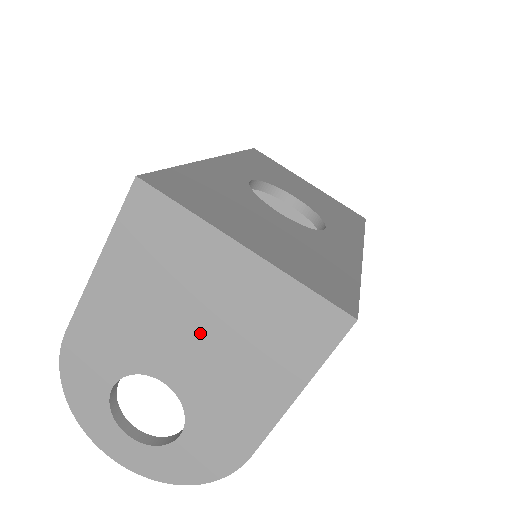
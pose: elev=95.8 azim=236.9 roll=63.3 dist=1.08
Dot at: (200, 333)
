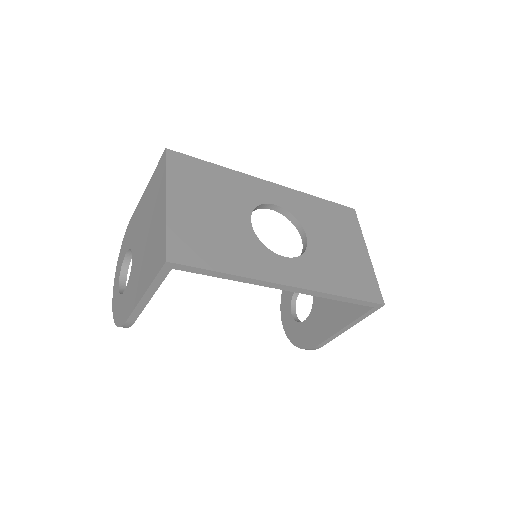
Dot at: (145, 239)
